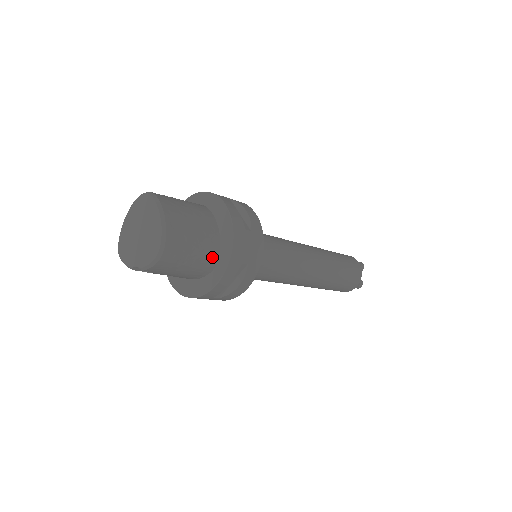
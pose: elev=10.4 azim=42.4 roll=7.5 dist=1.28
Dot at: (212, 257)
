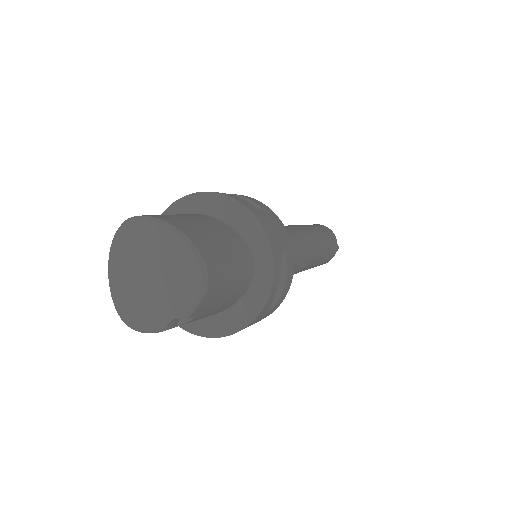
Dot at: (248, 259)
